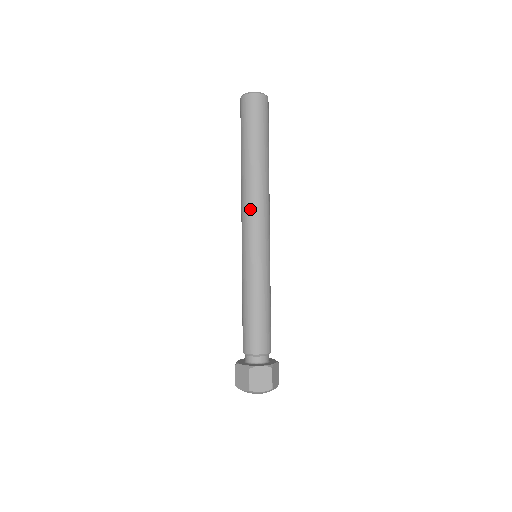
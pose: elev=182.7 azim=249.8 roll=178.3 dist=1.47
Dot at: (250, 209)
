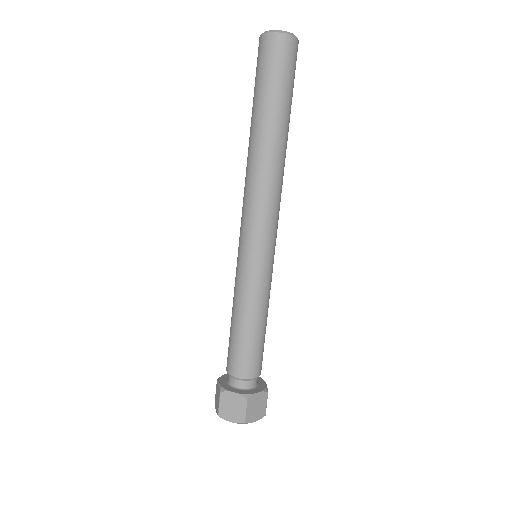
Dot at: (248, 196)
